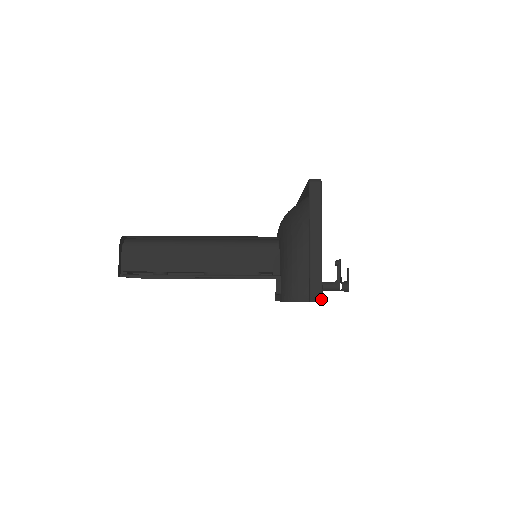
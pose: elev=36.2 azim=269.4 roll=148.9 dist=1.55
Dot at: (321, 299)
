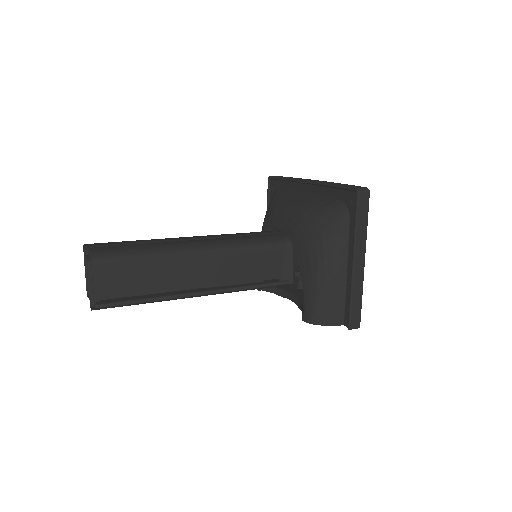
Dot at: occluded
